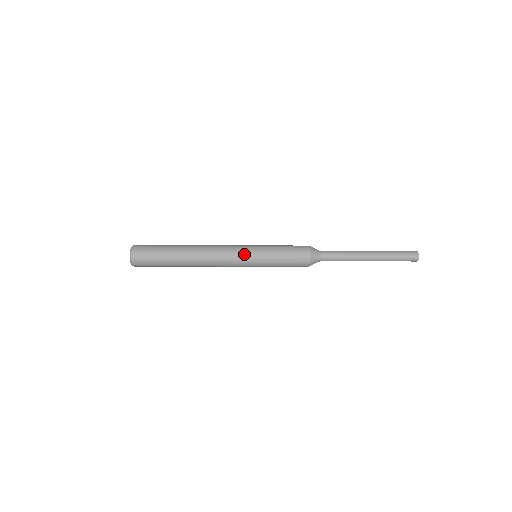
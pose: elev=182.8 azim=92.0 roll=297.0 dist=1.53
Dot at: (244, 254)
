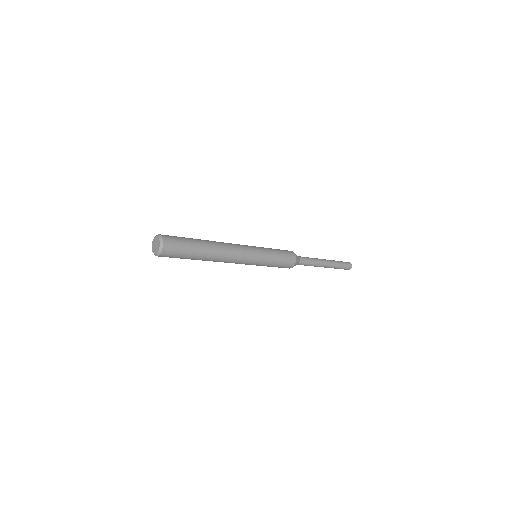
Dot at: (250, 246)
